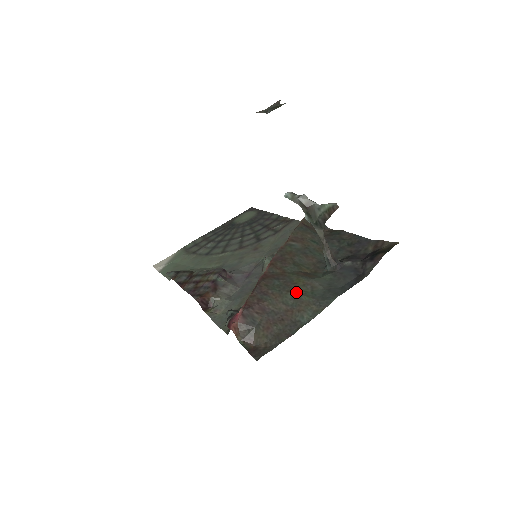
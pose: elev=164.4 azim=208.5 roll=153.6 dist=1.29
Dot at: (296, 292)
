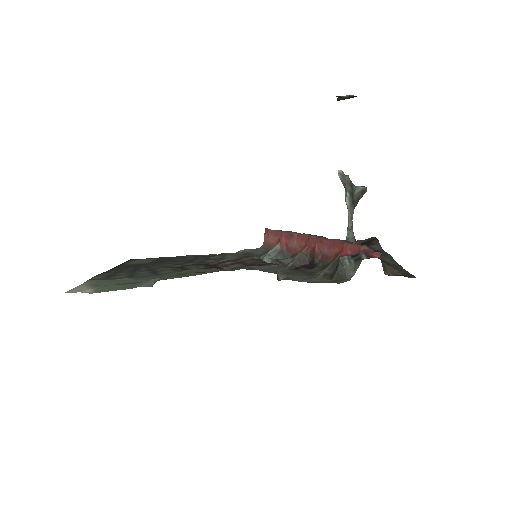
Dot at: occluded
